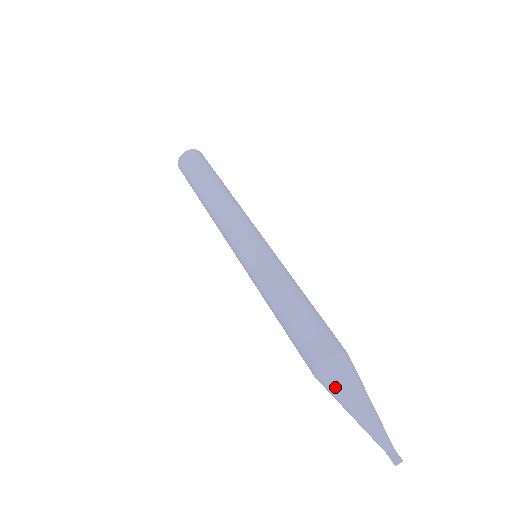
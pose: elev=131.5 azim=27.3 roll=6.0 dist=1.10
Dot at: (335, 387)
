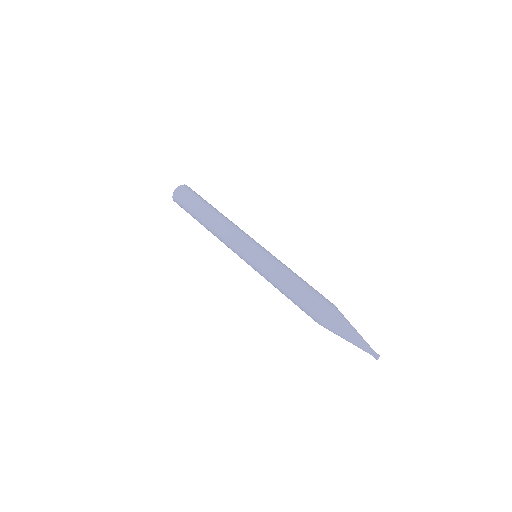
Dot at: (336, 323)
